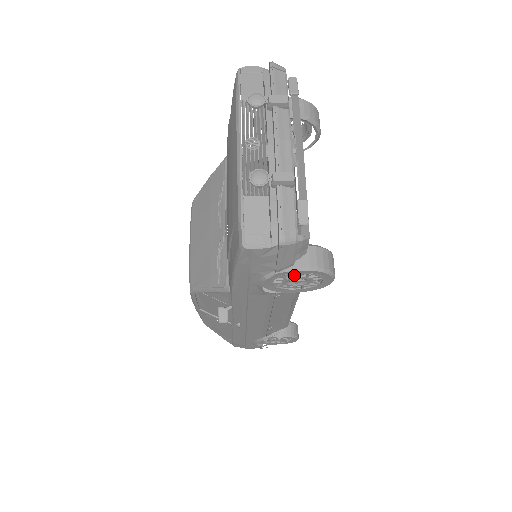
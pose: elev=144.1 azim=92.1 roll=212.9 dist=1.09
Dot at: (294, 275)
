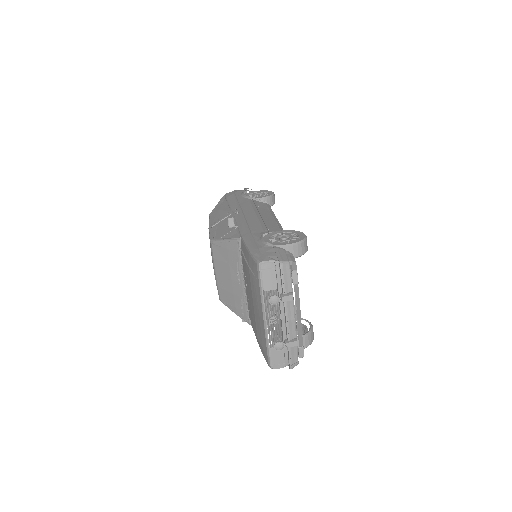
Dot at: occluded
